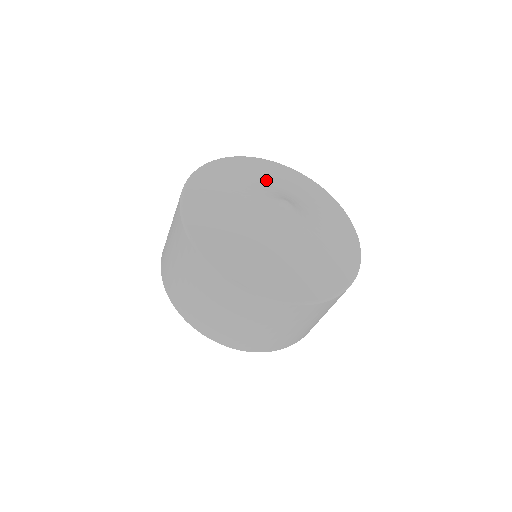
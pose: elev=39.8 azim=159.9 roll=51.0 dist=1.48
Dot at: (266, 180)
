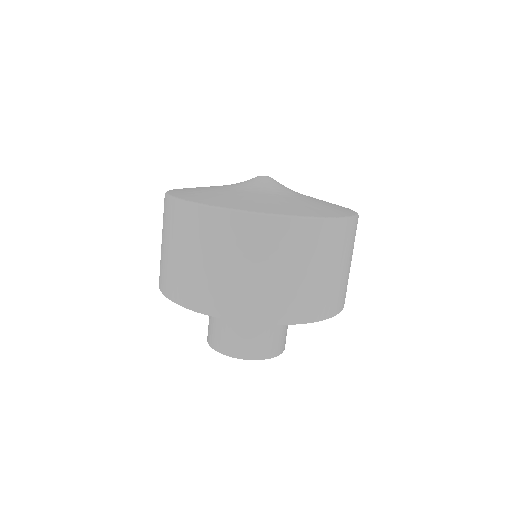
Dot at: occluded
